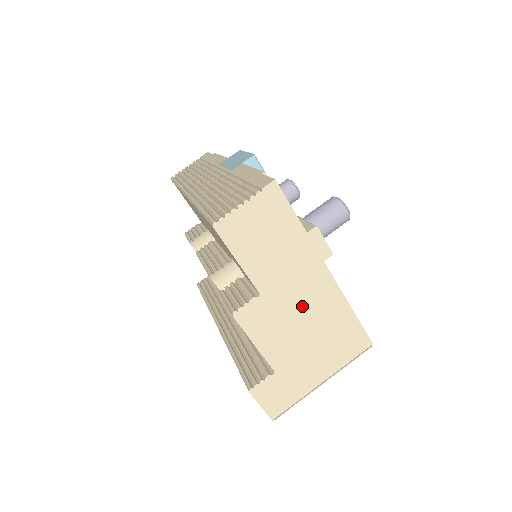
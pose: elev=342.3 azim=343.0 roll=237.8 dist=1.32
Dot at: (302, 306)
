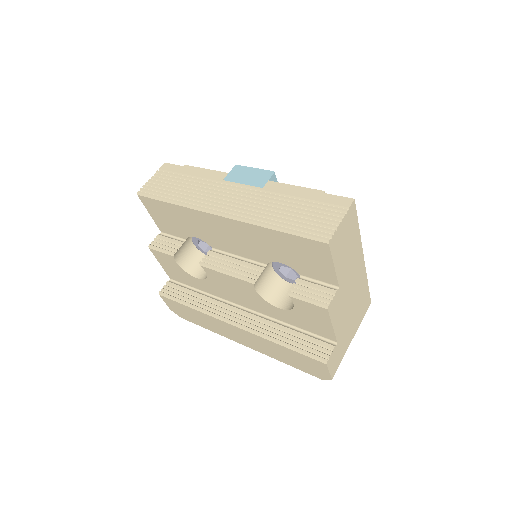
Dot at: (352, 288)
